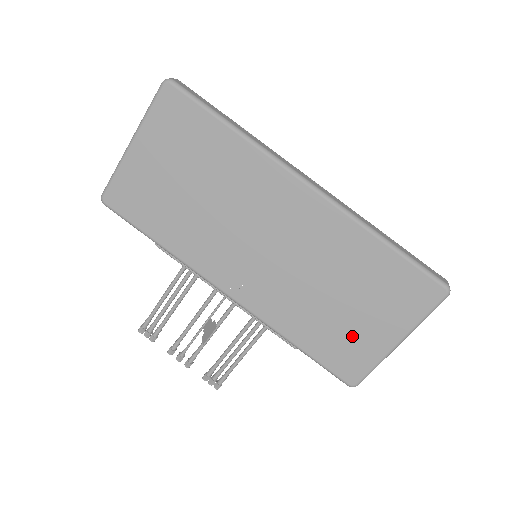
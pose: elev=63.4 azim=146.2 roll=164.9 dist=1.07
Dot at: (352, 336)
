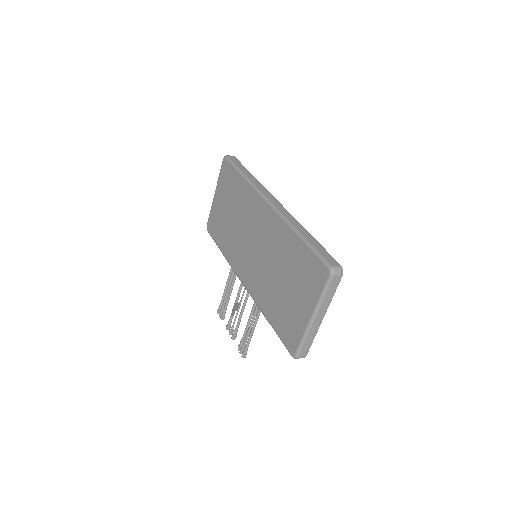
Dot at: (290, 312)
